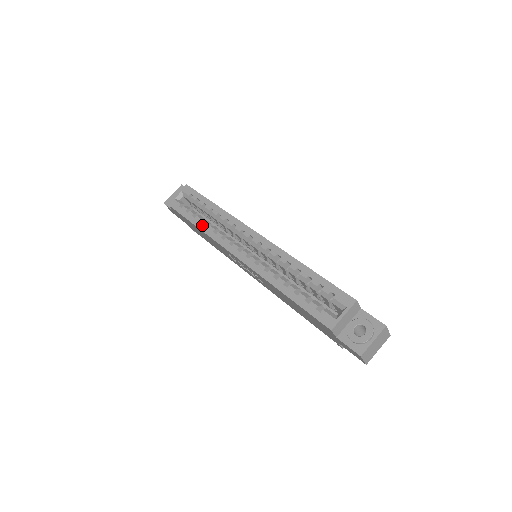
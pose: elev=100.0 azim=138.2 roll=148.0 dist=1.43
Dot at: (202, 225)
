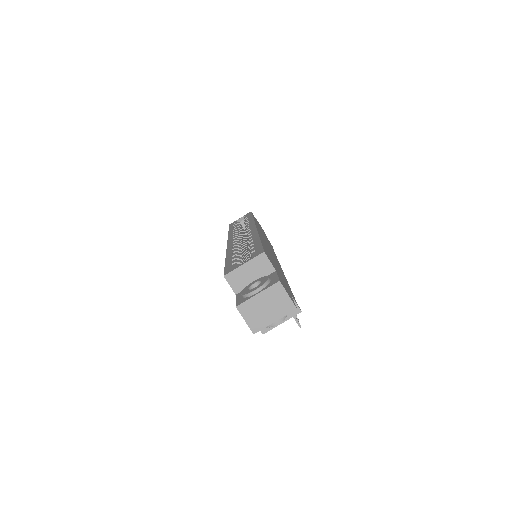
Dot at: (232, 230)
